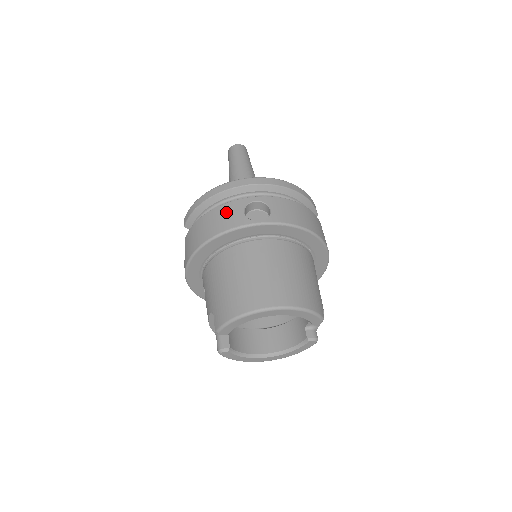
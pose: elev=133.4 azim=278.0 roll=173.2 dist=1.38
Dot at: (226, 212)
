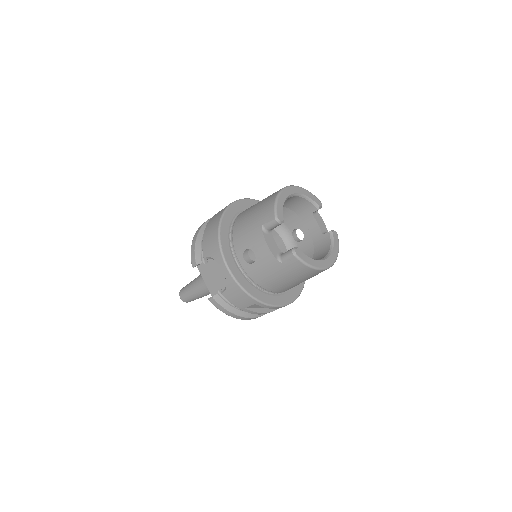
Dot at: (216, 214)
